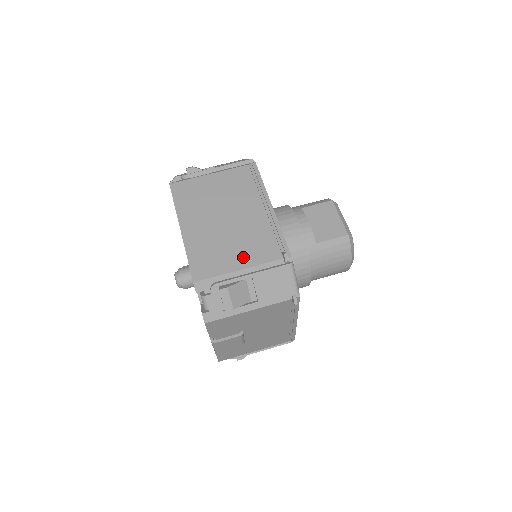
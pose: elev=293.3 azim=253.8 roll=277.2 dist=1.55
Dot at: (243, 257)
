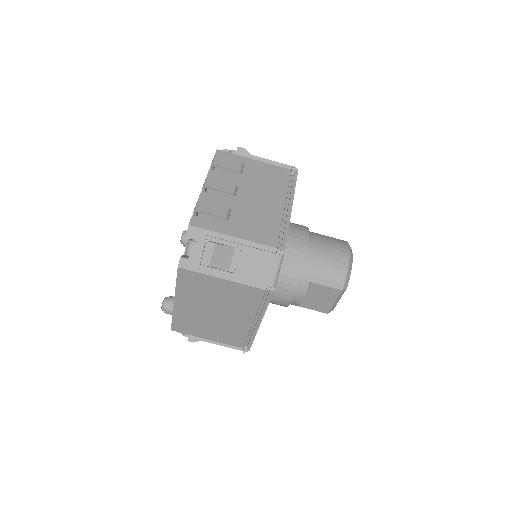
Dot at: (215, 336)
